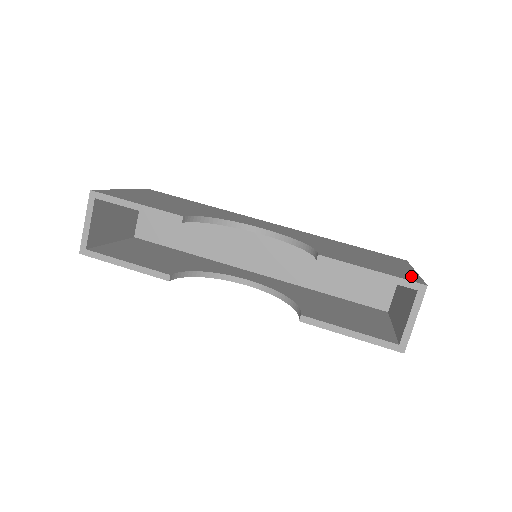
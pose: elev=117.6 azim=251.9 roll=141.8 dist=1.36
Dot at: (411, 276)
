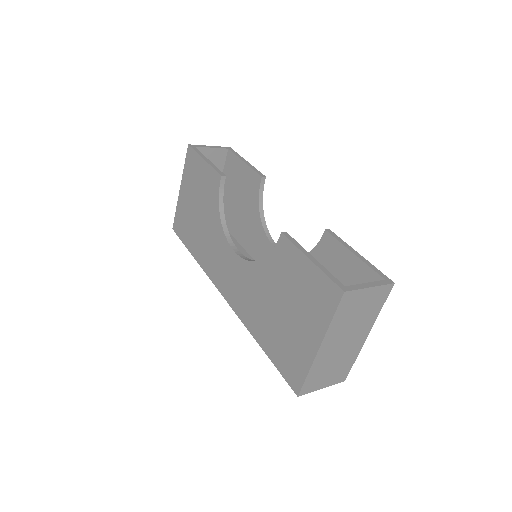
Dot at: occluded
